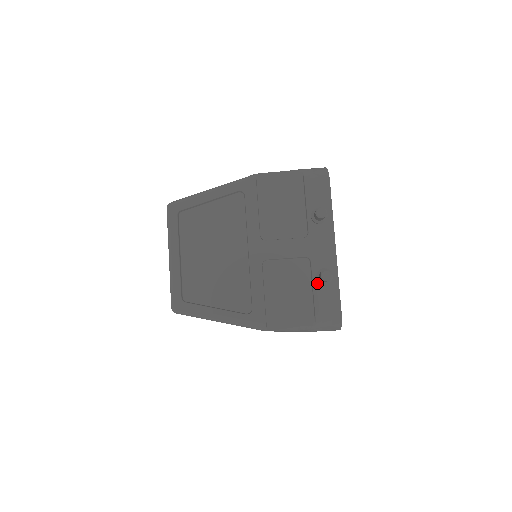
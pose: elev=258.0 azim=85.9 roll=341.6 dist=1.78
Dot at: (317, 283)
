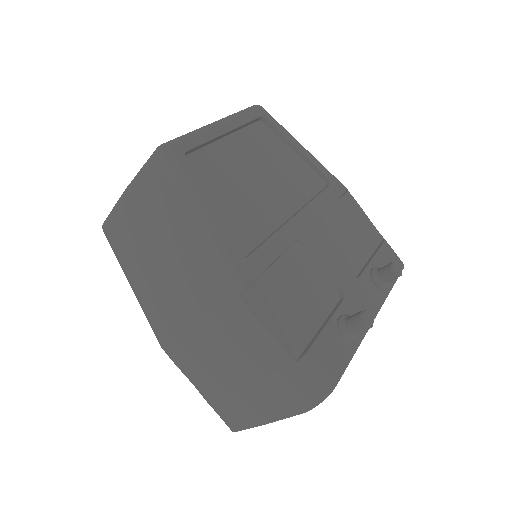
Dot at: (335, 324)
